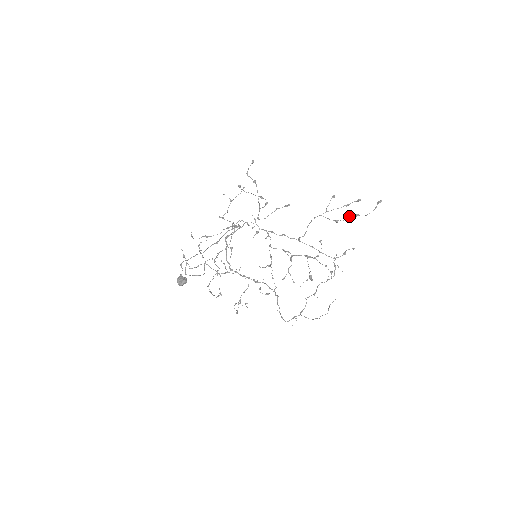
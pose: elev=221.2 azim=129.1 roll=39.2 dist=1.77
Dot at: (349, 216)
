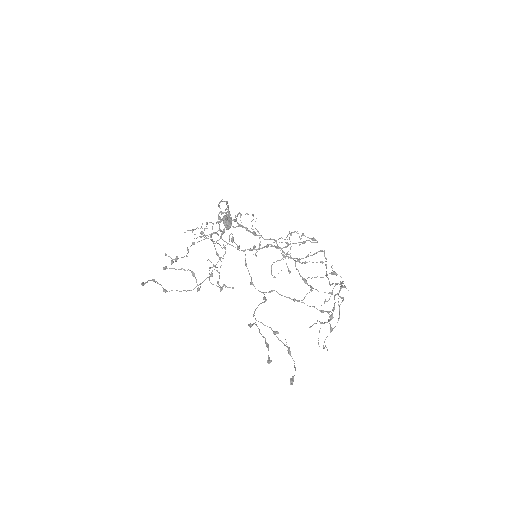
Dot at: occluded
